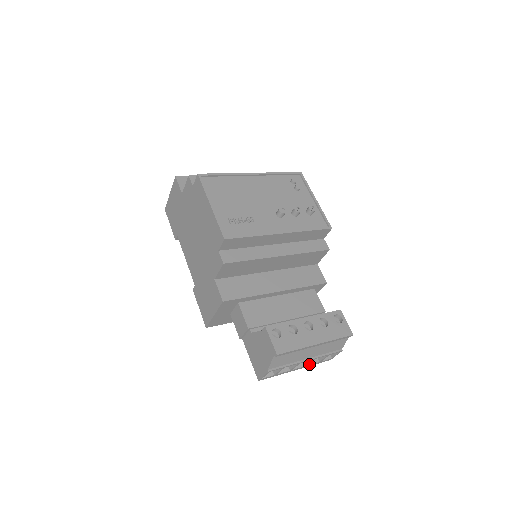
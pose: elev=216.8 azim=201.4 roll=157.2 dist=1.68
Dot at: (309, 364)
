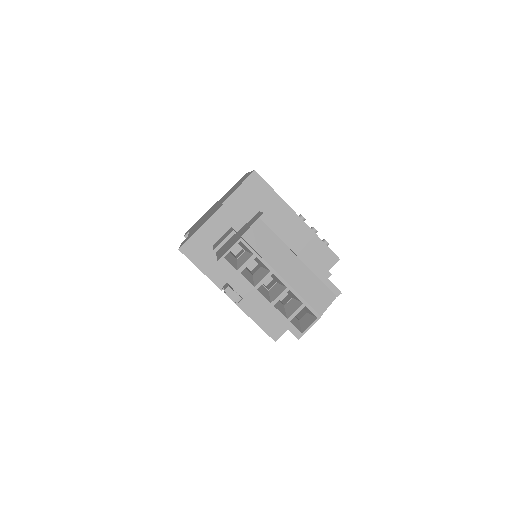
Dot at: (276, 307)
